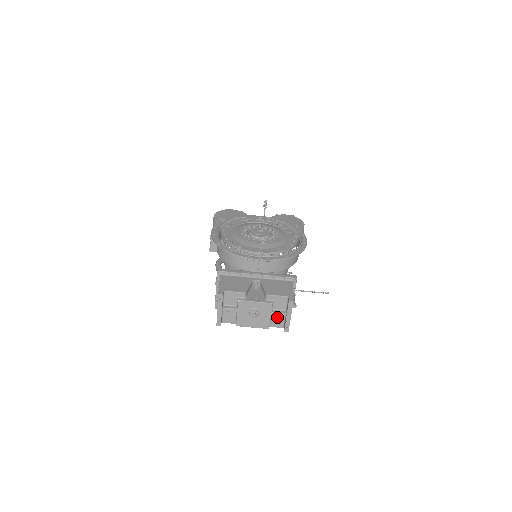
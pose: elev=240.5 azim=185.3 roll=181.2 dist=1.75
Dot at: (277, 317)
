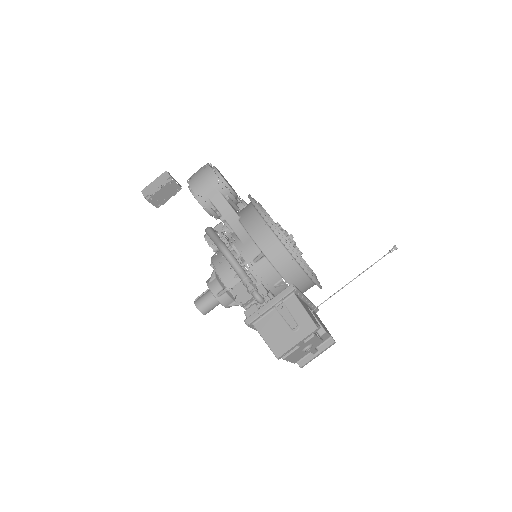
Dot at: occluded
